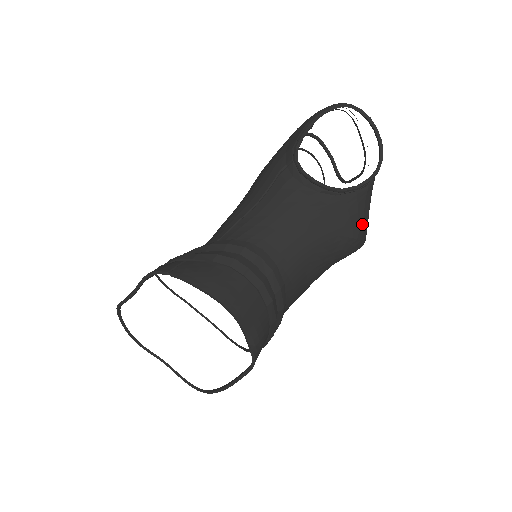
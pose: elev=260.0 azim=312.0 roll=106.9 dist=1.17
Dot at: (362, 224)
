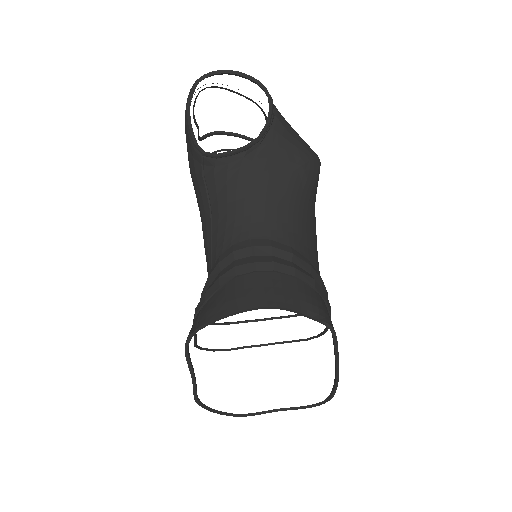
Dot at: (301, 146)
